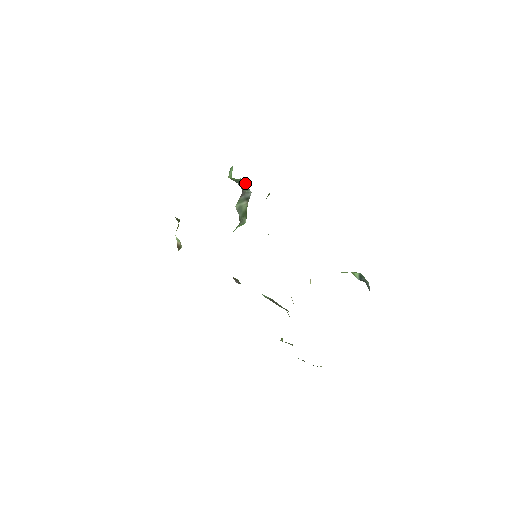
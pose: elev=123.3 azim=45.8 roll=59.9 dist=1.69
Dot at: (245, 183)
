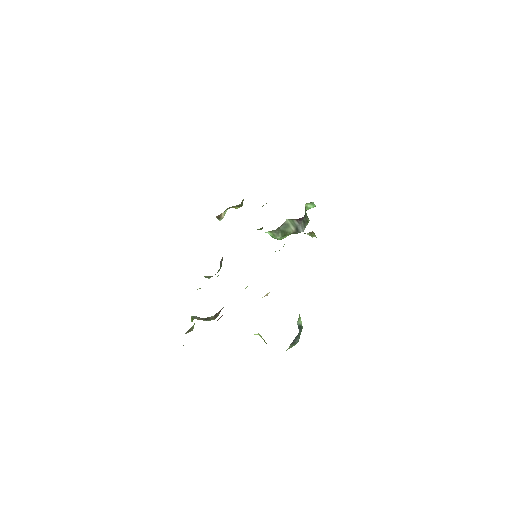
Dot at: occluded
